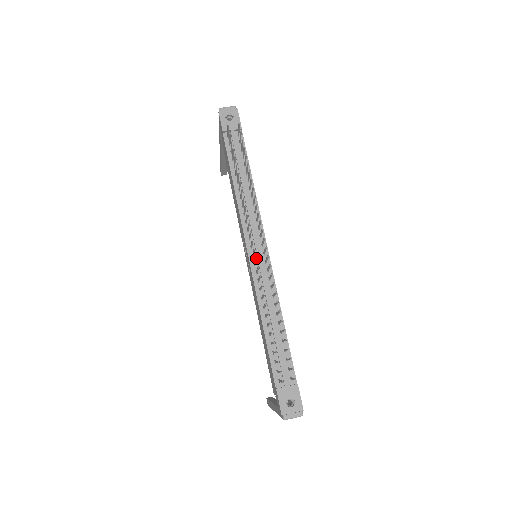
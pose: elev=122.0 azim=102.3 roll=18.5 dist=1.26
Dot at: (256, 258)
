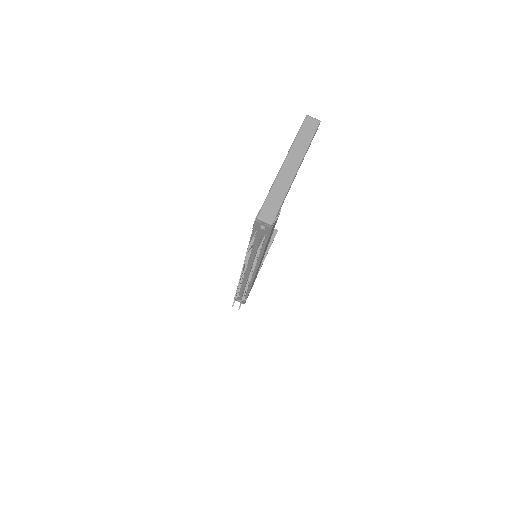
Dot at: occluded
